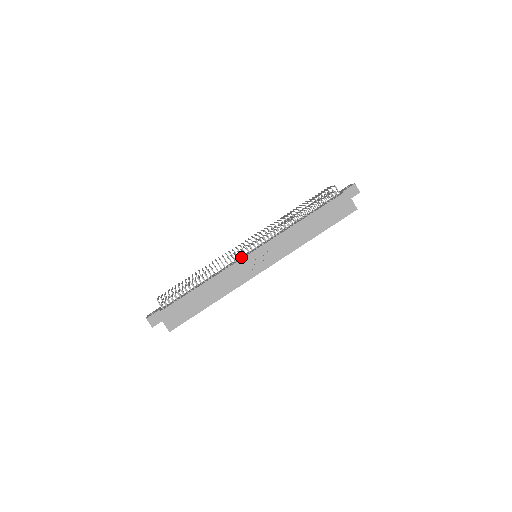
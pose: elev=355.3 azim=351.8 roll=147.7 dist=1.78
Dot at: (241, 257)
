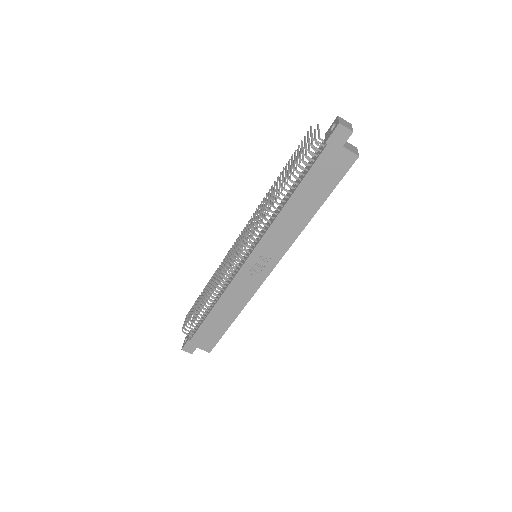
Dot at: (239, 265)
